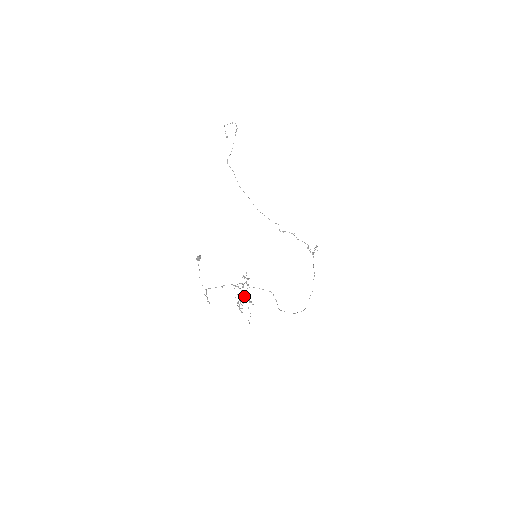
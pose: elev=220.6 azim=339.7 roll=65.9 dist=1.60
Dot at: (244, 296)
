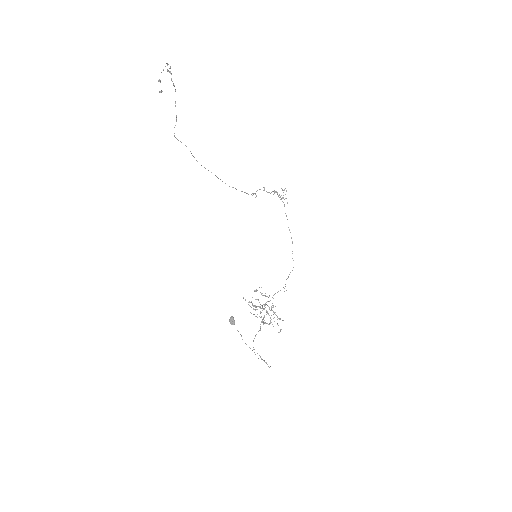
Dot at: (273, 318)
